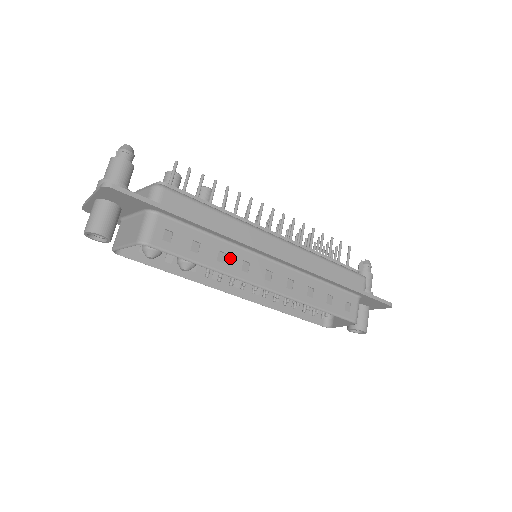
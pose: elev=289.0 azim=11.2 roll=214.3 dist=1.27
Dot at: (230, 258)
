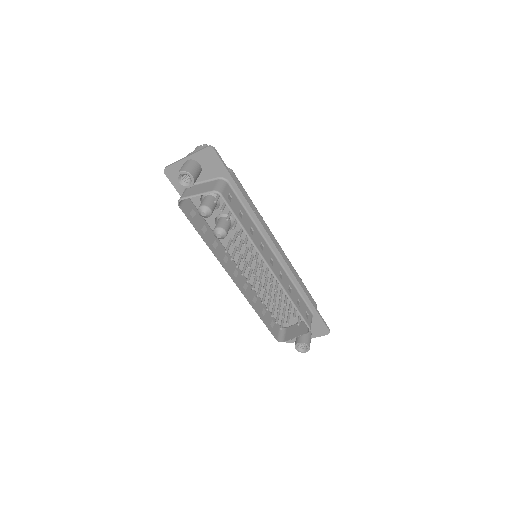
Dot at: (255, 235)
